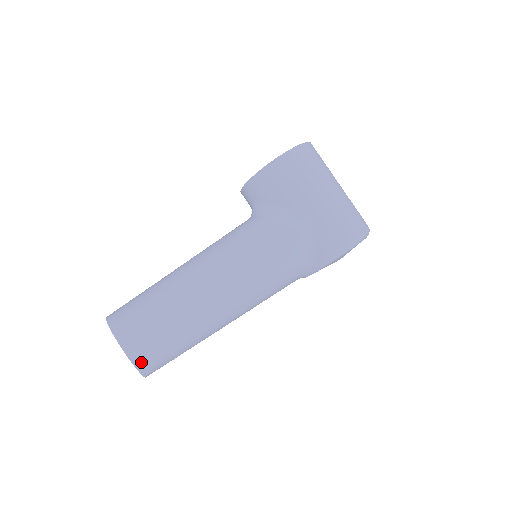
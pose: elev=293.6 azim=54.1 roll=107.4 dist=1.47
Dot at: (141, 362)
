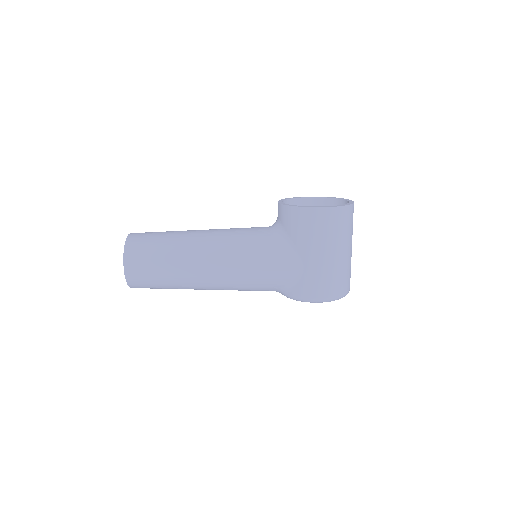
Dot at: (132, 282)
